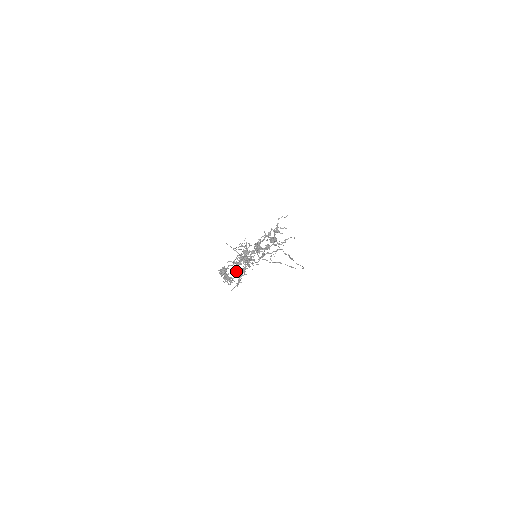
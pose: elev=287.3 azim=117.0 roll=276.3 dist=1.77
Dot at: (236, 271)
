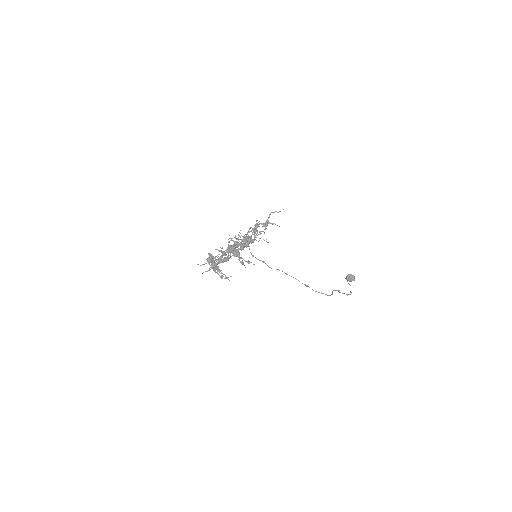
Dot at: (218, 259)
